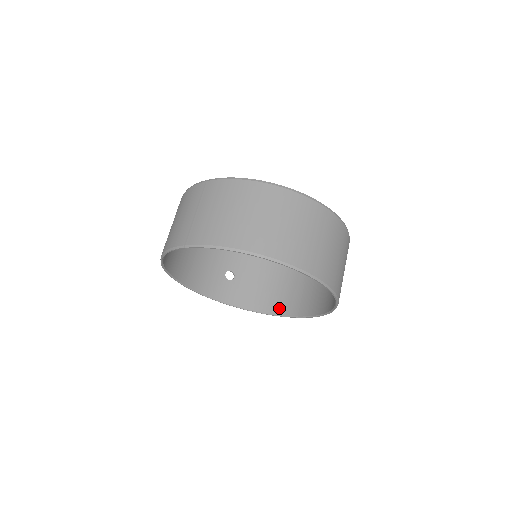
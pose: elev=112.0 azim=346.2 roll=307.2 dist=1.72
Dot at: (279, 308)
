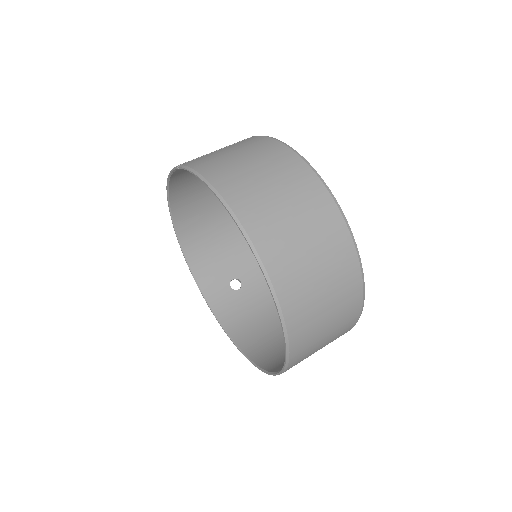
Dot at: (251, 347)
